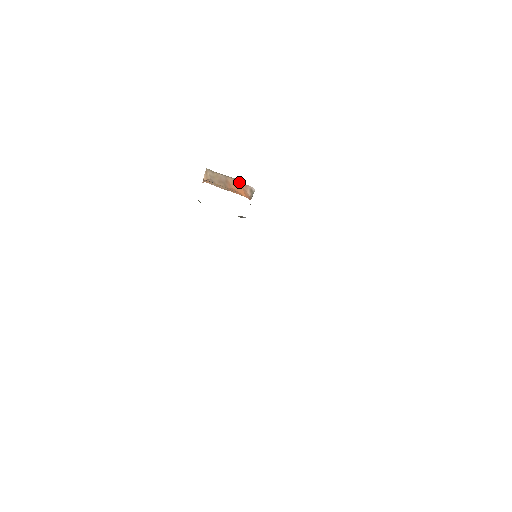
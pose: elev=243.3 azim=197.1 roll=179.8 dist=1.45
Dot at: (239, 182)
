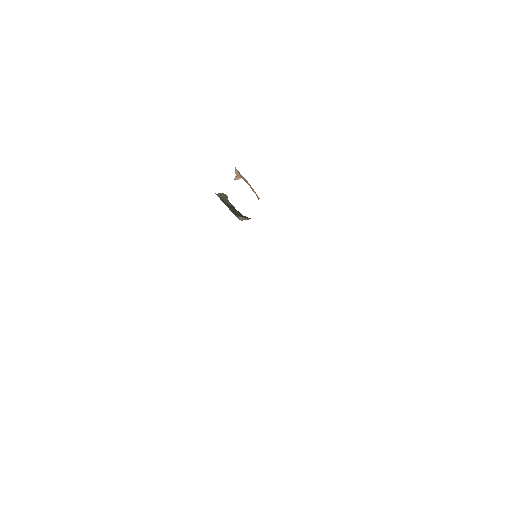
Dot at: occluded
